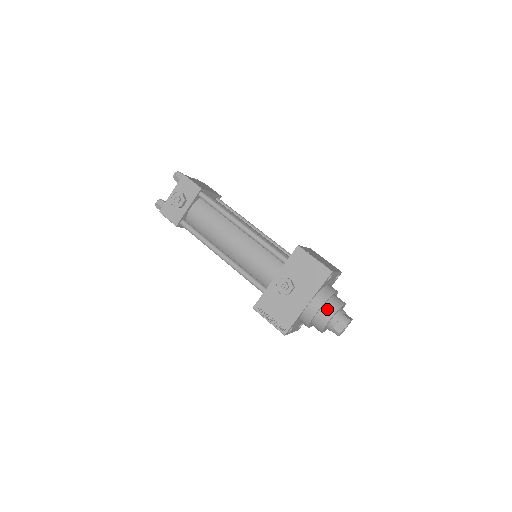
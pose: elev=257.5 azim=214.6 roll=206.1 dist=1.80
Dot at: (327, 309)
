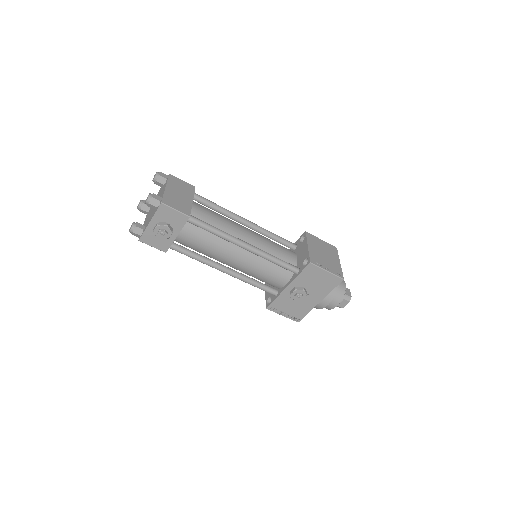
Dot at: (335, 299)
